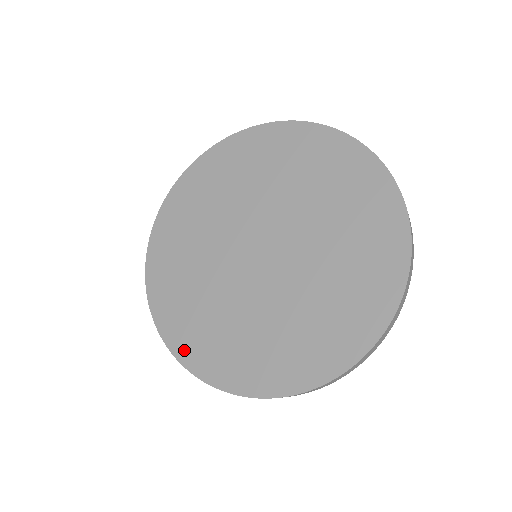
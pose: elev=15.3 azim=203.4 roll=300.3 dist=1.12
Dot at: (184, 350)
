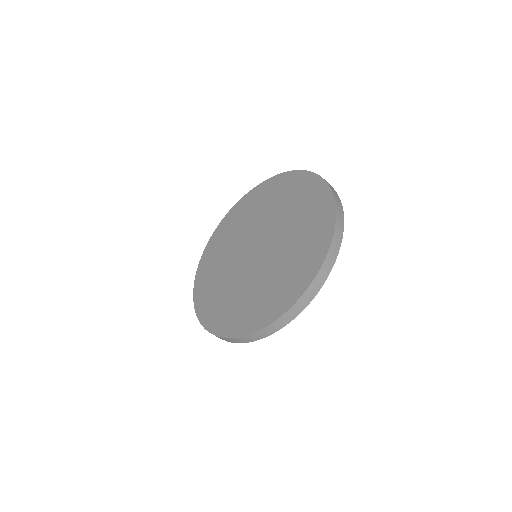
Dot at: (238, 329)
